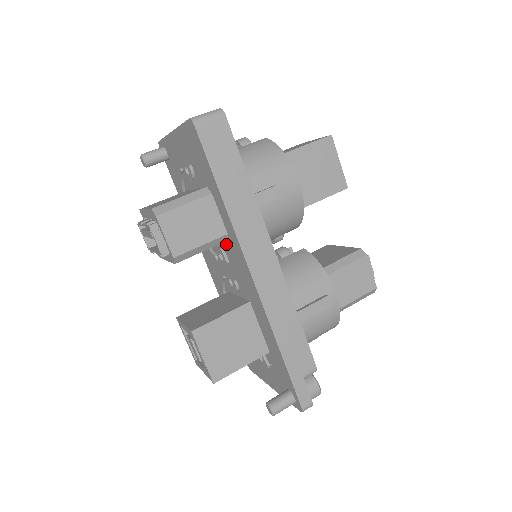
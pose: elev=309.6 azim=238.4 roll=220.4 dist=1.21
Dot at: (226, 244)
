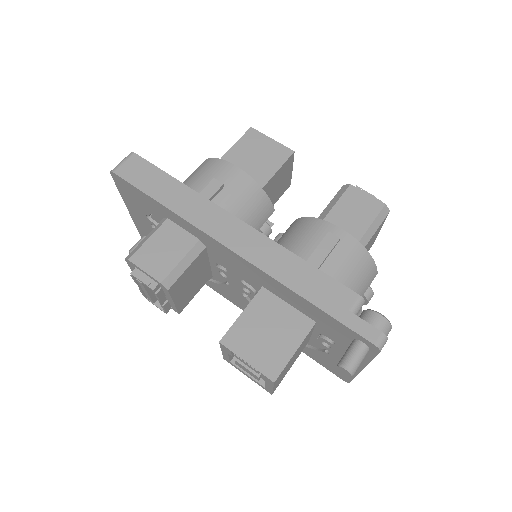
Dot at: (210, 254)
